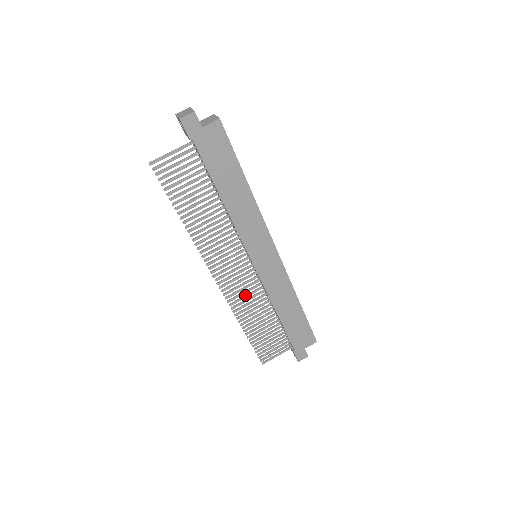
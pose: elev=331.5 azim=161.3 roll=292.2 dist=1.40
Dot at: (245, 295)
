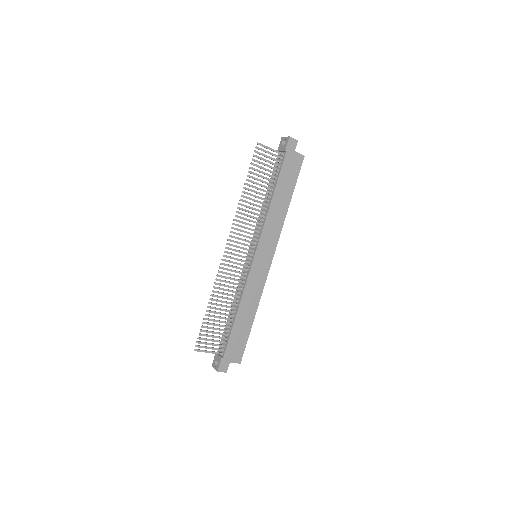
Dot at: occluded
